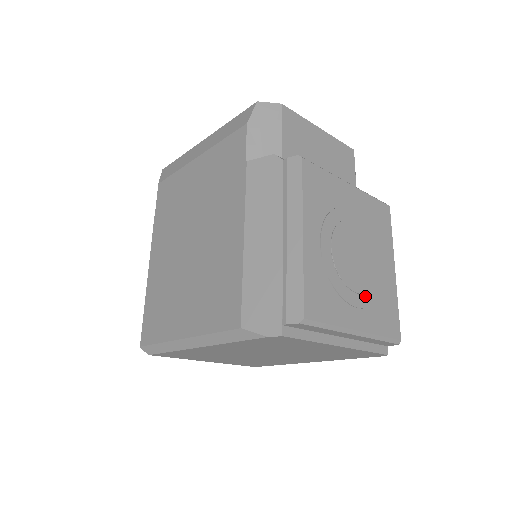
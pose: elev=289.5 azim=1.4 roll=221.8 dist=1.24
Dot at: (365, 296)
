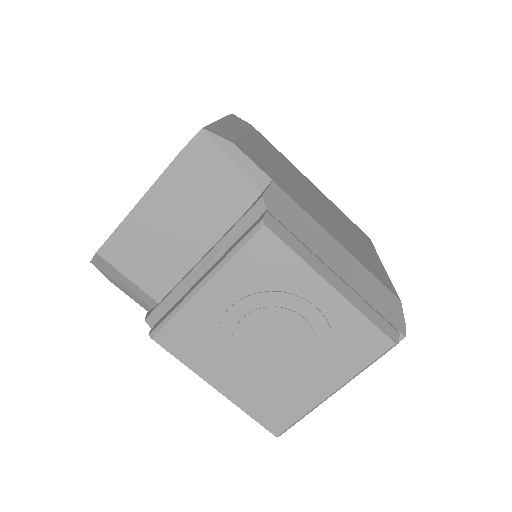
Dot at: (315, 361)
